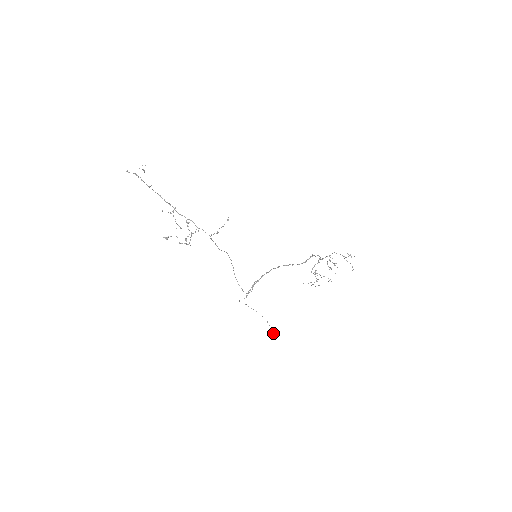
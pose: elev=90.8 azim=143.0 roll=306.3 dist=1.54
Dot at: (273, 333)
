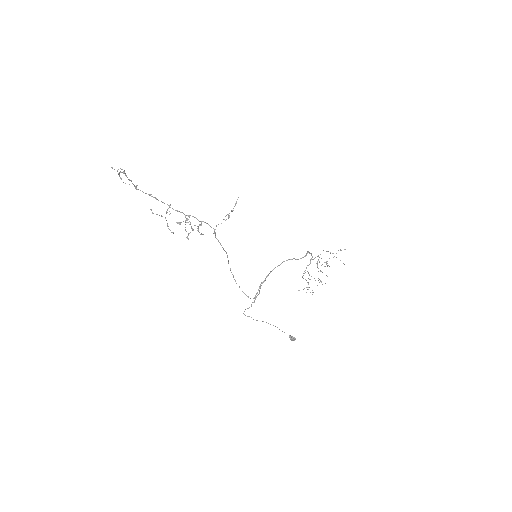
Dot at: occluded
